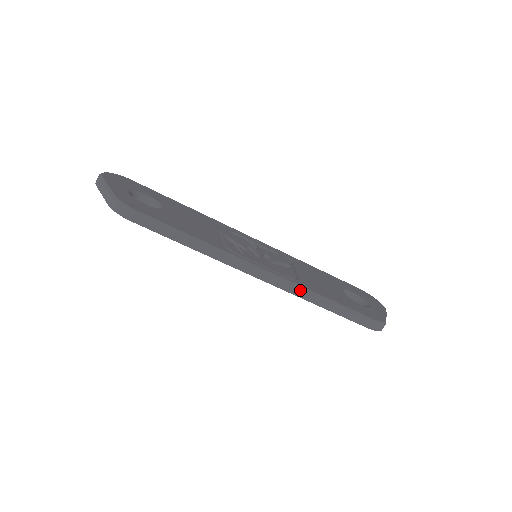
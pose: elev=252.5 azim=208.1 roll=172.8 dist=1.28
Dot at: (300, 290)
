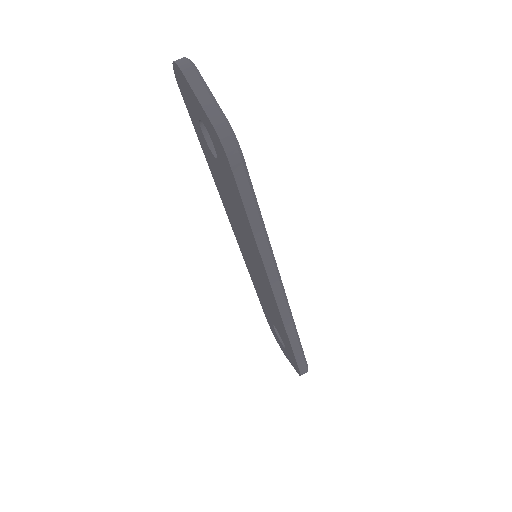
Dot at: (290, 319)
